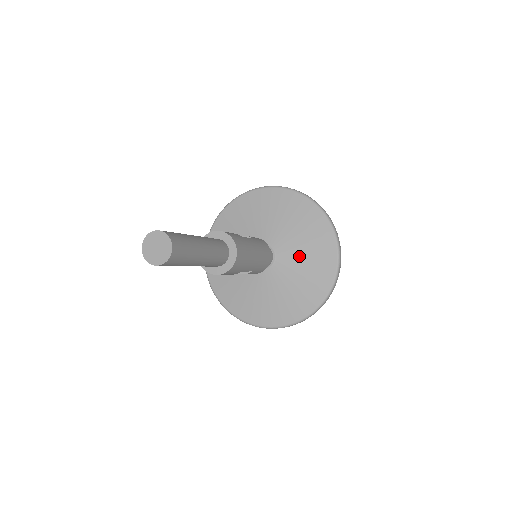
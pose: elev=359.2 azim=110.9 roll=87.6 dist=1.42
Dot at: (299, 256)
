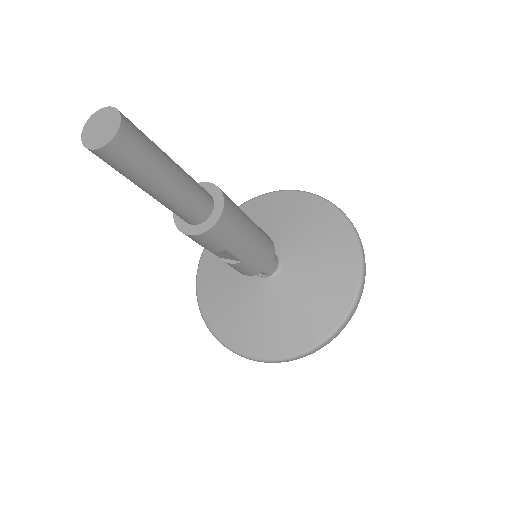
Dot at: (310, 274)
